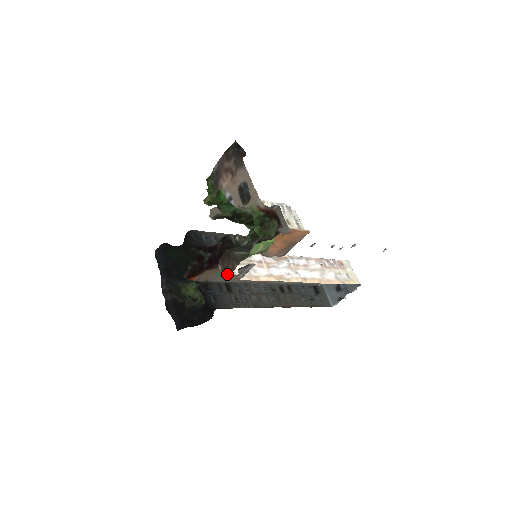
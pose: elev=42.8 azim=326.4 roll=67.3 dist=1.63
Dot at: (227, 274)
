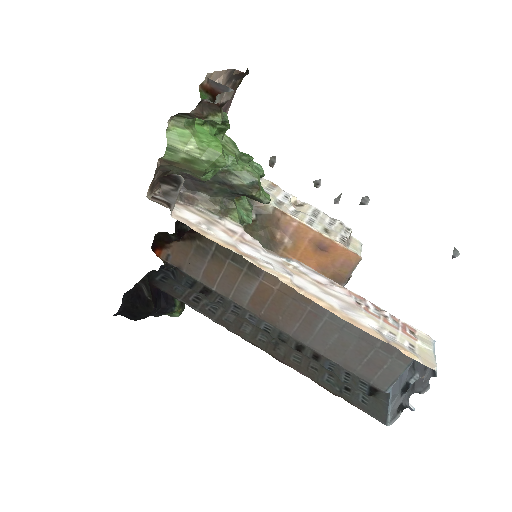
Dot at: (148, 190)
